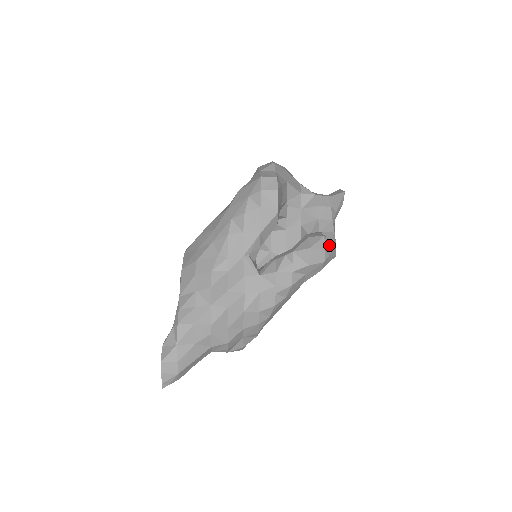
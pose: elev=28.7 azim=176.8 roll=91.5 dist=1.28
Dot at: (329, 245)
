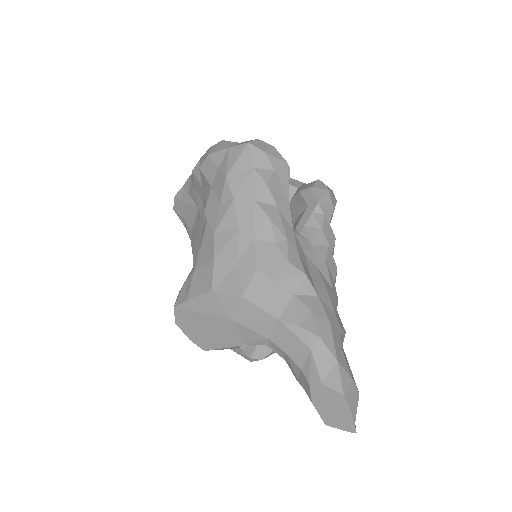
Dot at: occluded
